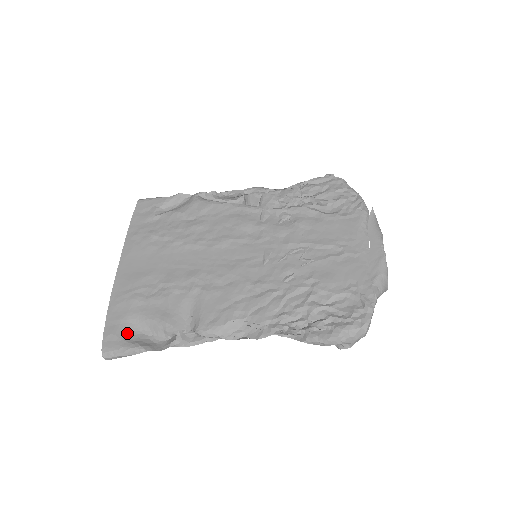
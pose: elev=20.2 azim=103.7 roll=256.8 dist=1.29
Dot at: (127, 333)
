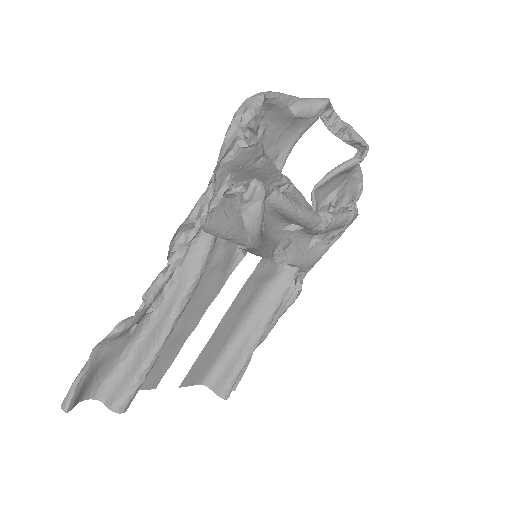
Dot at: (102, 379)
